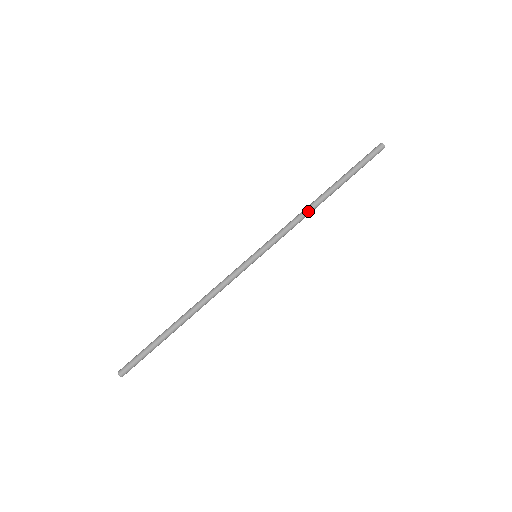
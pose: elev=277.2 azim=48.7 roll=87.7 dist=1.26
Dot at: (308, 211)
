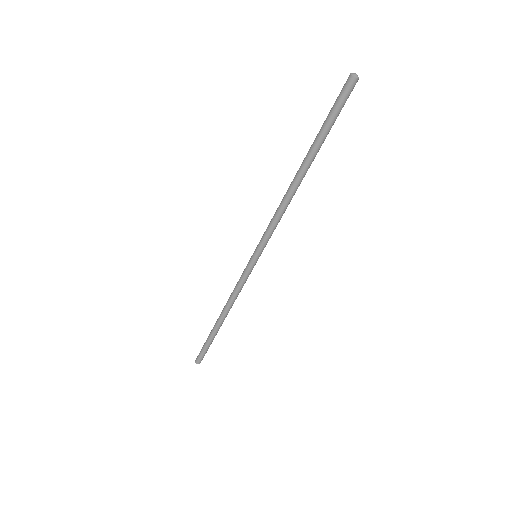
Dot at: (289, 200)
